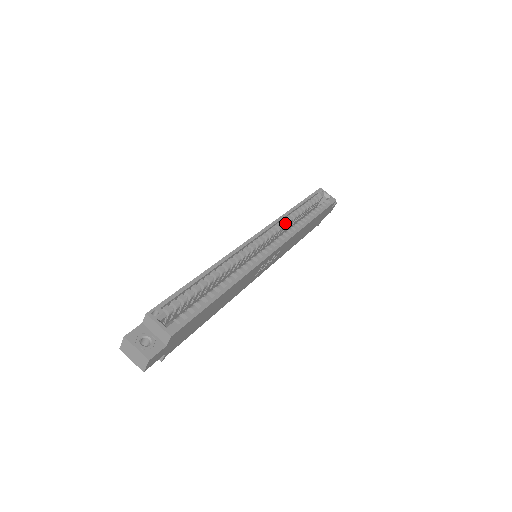
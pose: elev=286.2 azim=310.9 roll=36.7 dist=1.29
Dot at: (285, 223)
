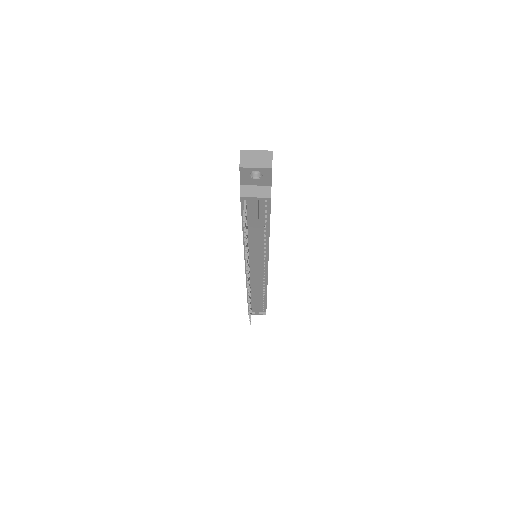
Dot at: occluded
